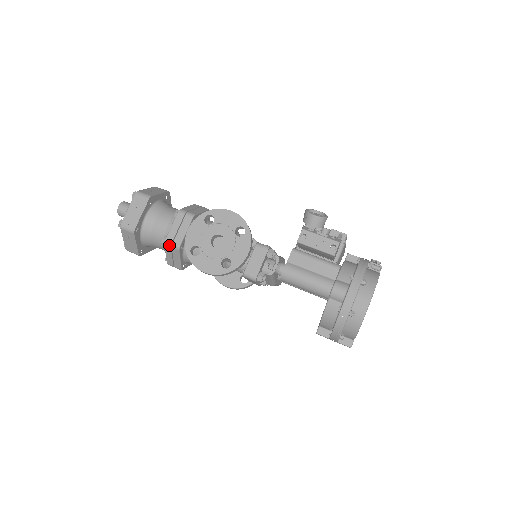
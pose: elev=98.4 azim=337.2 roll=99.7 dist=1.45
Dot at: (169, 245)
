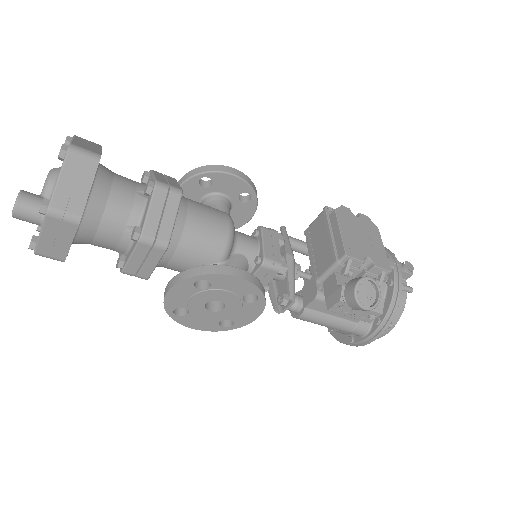
Dot at: (130, 275)
